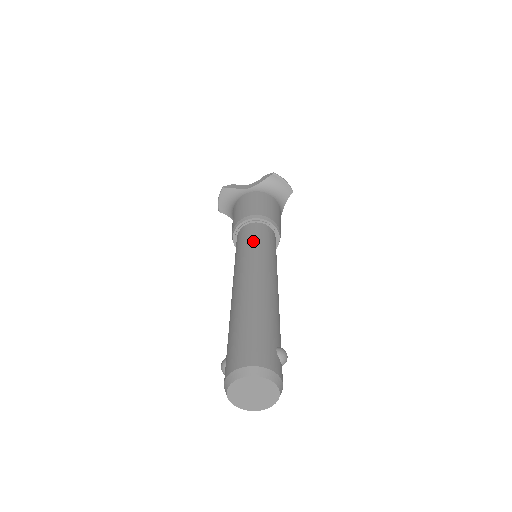
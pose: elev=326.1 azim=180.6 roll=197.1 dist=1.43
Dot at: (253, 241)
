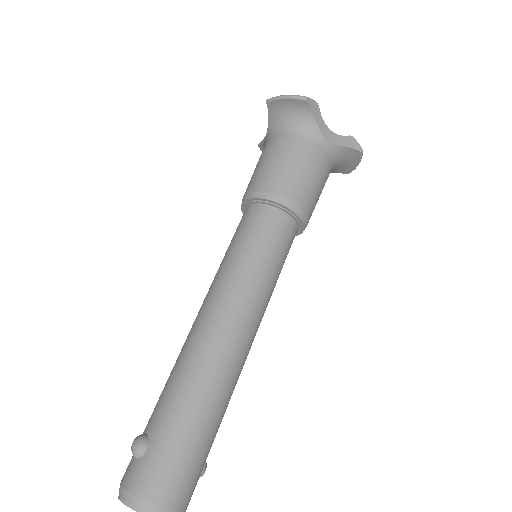
Dot at: (274, 262)
